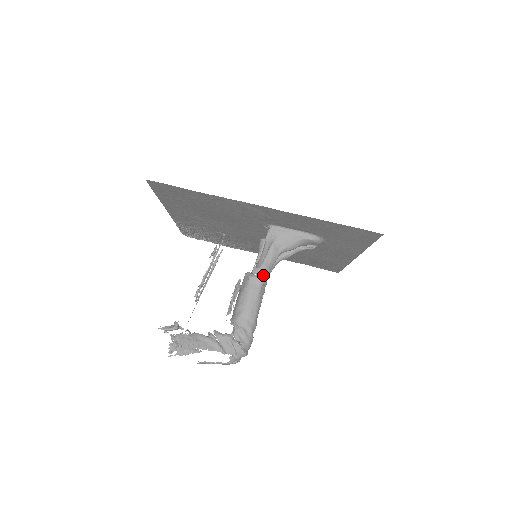
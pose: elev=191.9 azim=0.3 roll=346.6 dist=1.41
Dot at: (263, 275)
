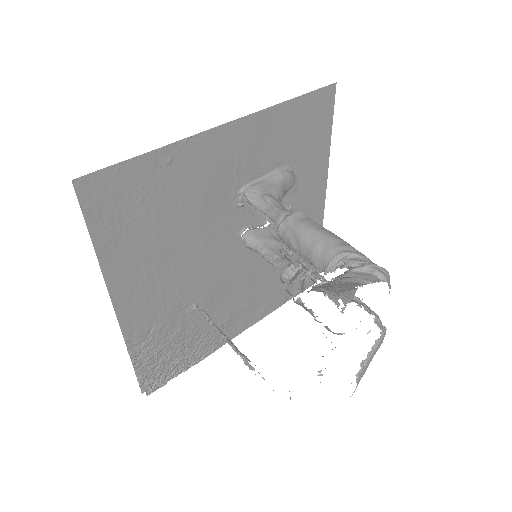
Dot at: occluded
